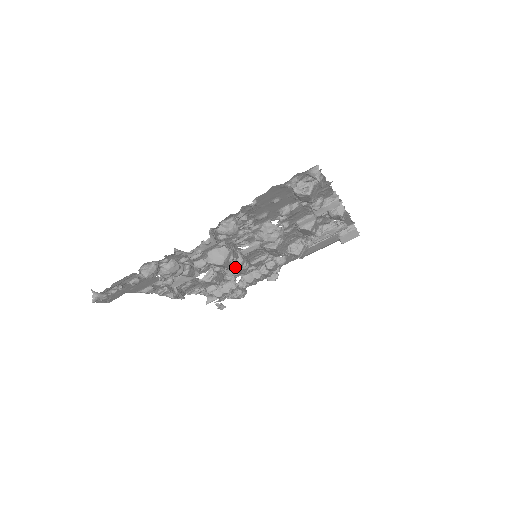
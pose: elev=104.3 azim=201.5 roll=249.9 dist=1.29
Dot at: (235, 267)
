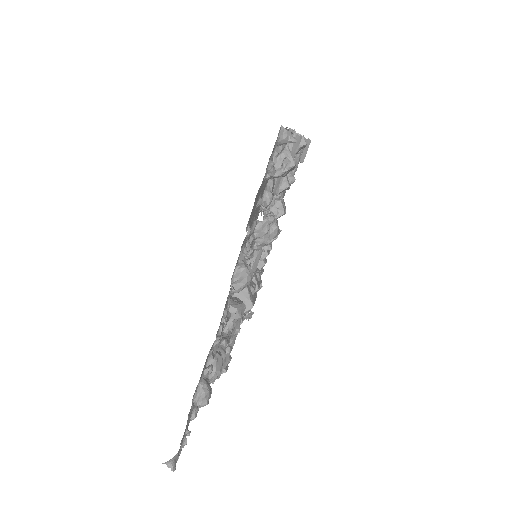
Dot at: occluded
